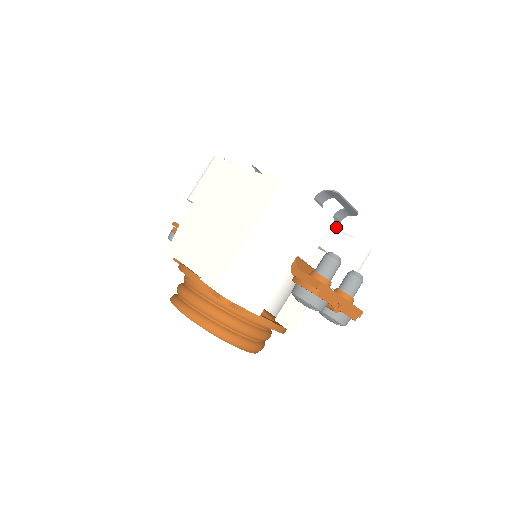
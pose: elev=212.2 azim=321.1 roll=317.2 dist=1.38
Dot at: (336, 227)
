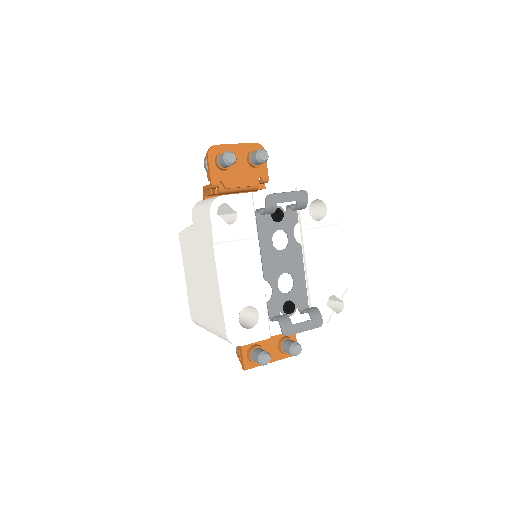
Dot at: occluded
